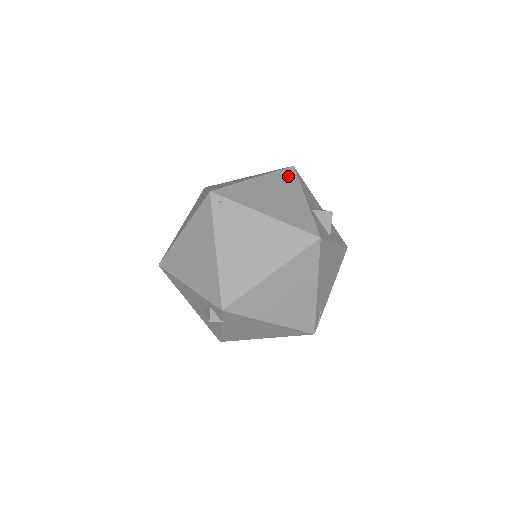
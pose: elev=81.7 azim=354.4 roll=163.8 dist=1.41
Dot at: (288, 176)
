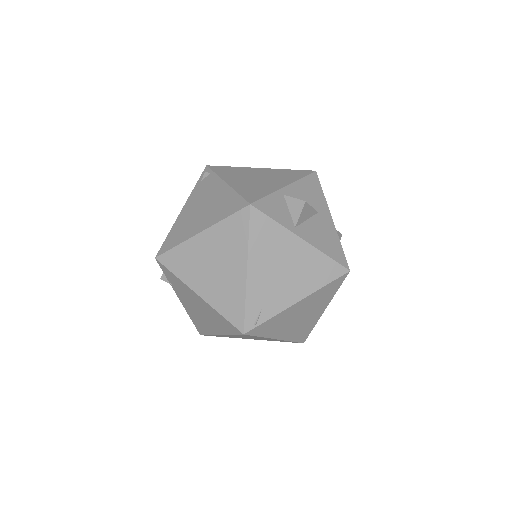
Dot at: (296, 173)
